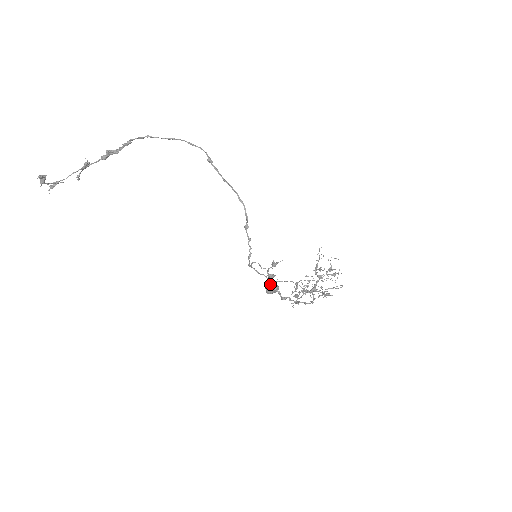
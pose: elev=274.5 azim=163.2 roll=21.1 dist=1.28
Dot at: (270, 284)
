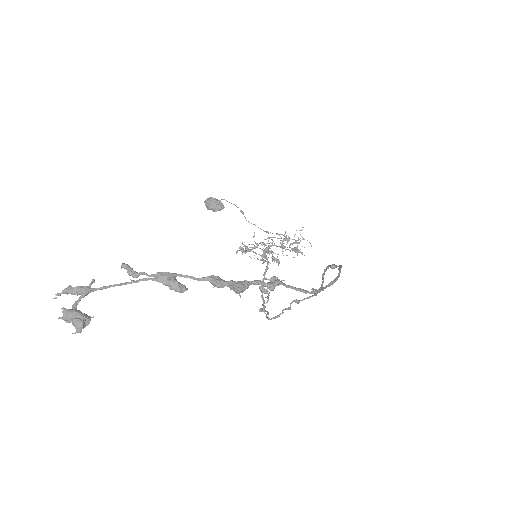
Dot at: (216, 202)
